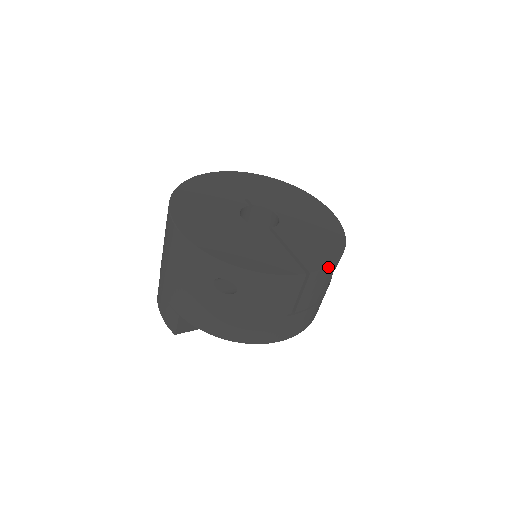
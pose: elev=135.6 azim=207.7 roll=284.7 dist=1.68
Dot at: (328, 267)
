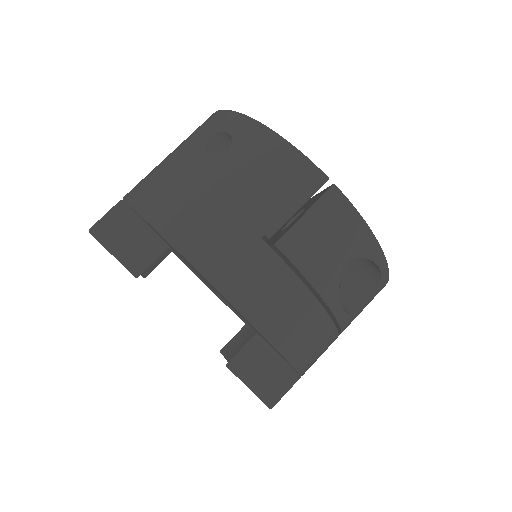
Dot at: (359, 214)
